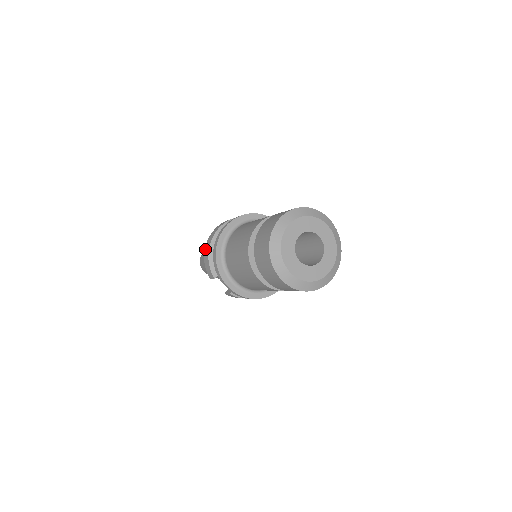
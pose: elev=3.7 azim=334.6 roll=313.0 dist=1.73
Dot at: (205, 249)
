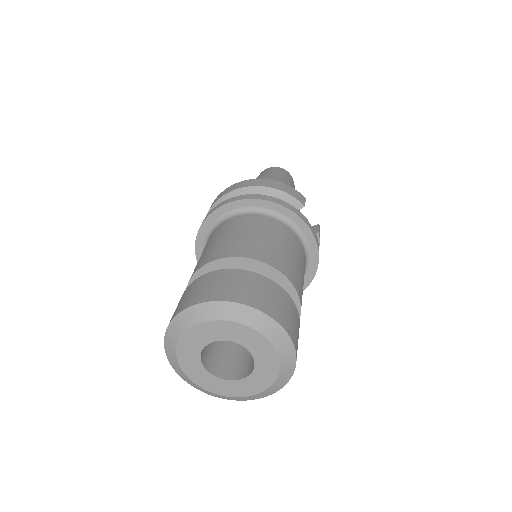
Dot at: occluded
